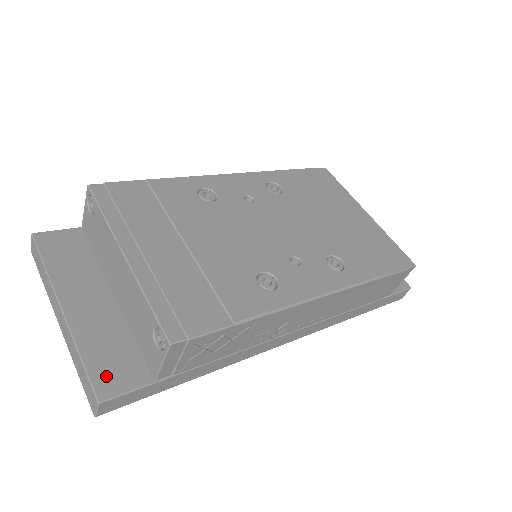
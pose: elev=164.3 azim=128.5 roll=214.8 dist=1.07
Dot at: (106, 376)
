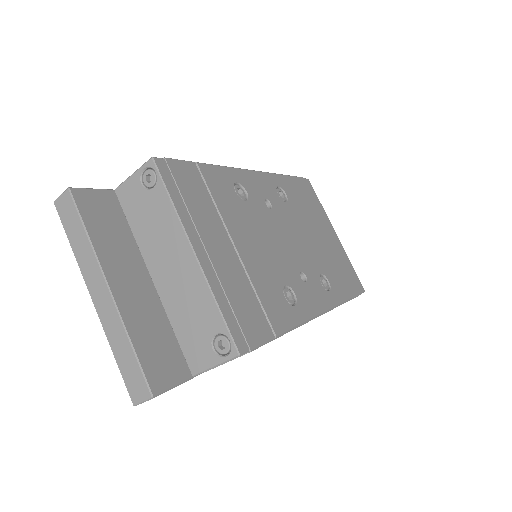
Dot at: (155, 369)
